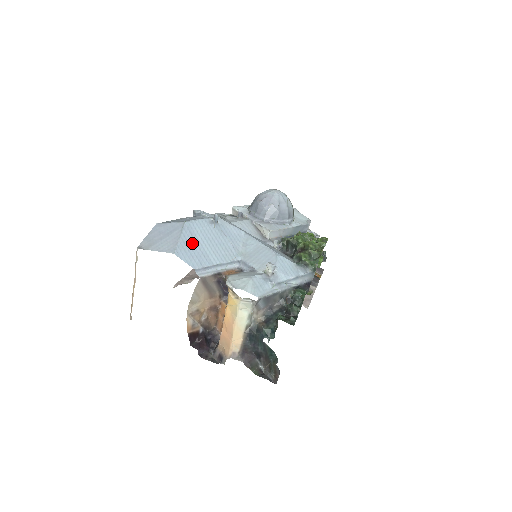
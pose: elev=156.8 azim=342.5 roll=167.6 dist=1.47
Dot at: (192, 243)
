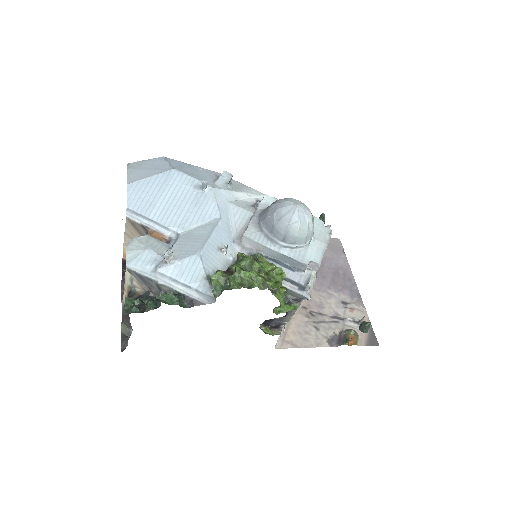
Dot at: (155, 188)
